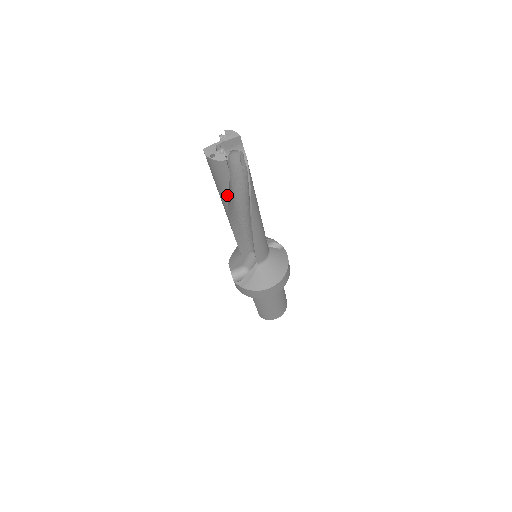
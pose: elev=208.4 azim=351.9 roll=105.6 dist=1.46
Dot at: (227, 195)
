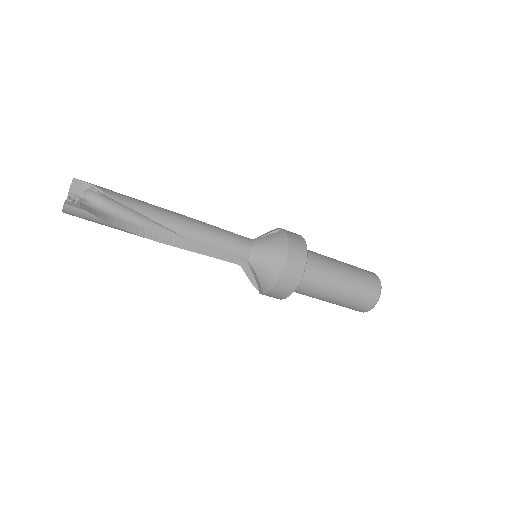
Dot at: (116, 227)
